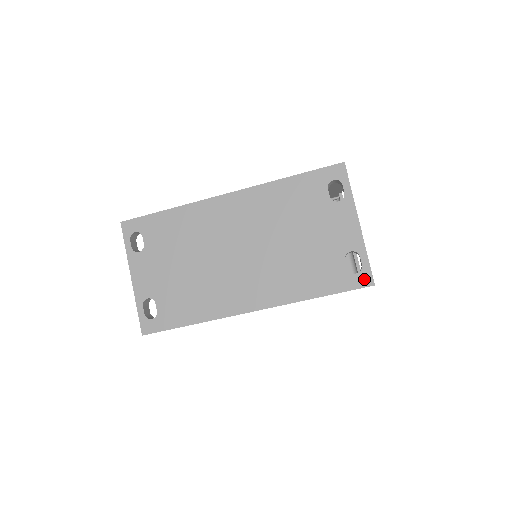
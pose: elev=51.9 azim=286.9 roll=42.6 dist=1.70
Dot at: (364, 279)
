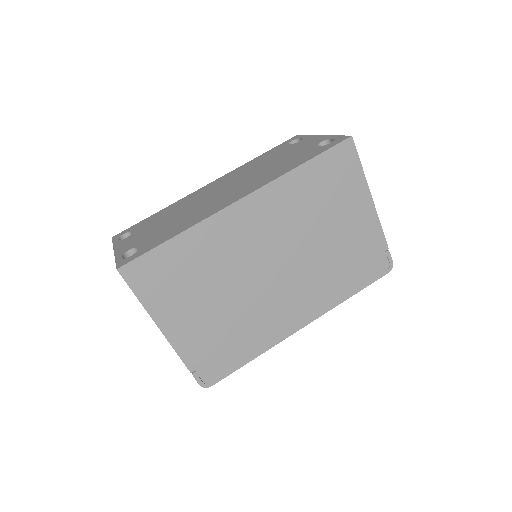
Dot at: (340, 140)
